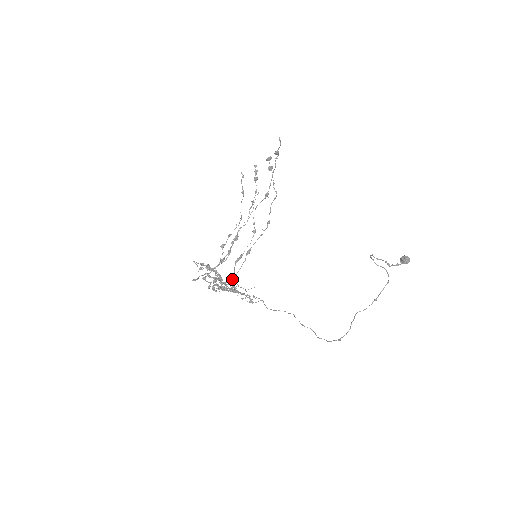
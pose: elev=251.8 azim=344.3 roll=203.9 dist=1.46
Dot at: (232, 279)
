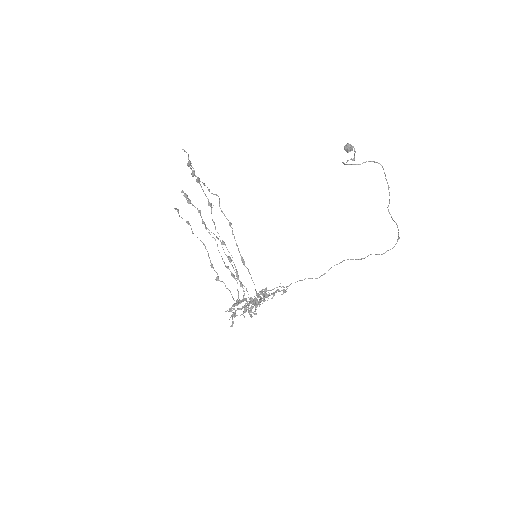
Dot at: (265, 290)
